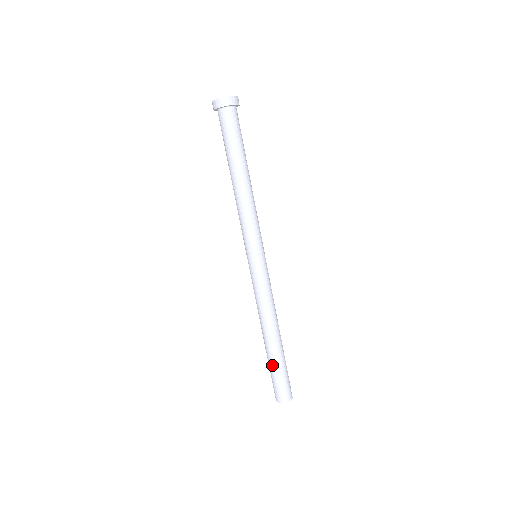
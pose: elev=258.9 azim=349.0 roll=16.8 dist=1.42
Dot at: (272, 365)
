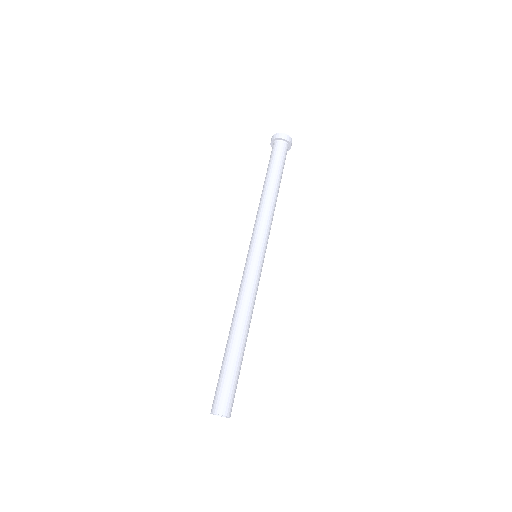
Dot at: (222, 364)
